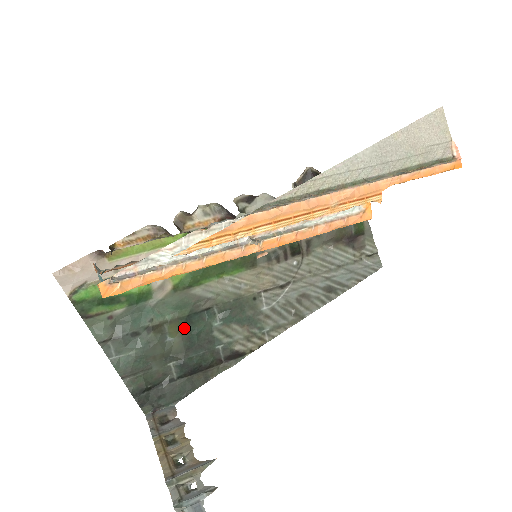
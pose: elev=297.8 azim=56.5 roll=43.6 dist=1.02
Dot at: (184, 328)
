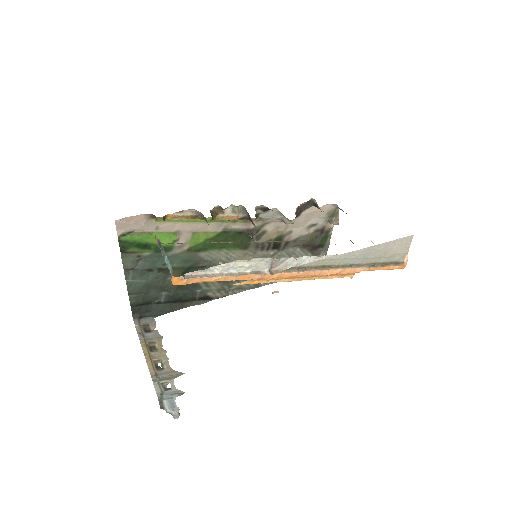
Dot at: (183, 274)
